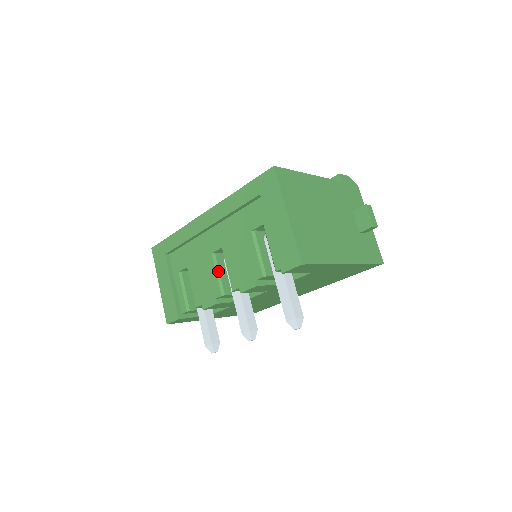
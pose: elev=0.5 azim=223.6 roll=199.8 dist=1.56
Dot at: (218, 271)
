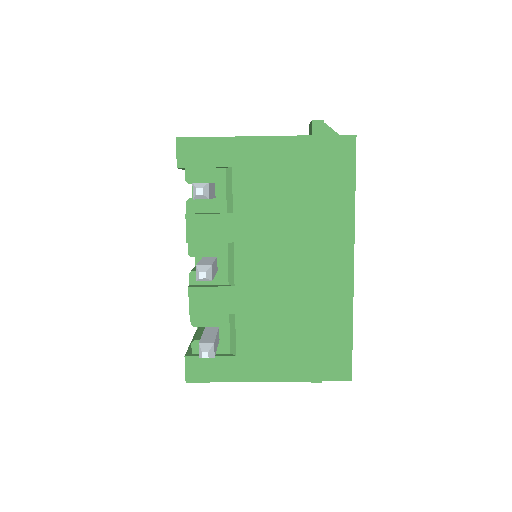
Dot at: occluded
